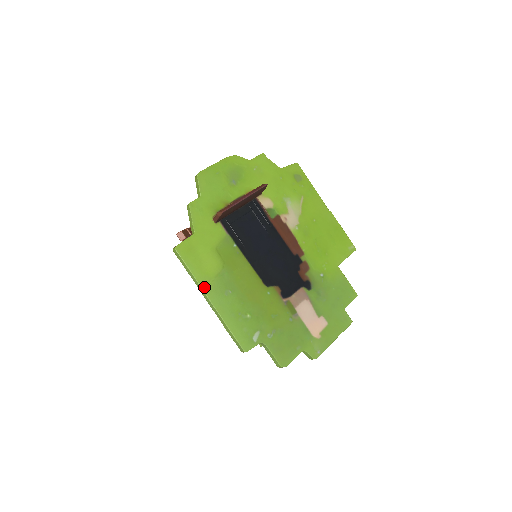
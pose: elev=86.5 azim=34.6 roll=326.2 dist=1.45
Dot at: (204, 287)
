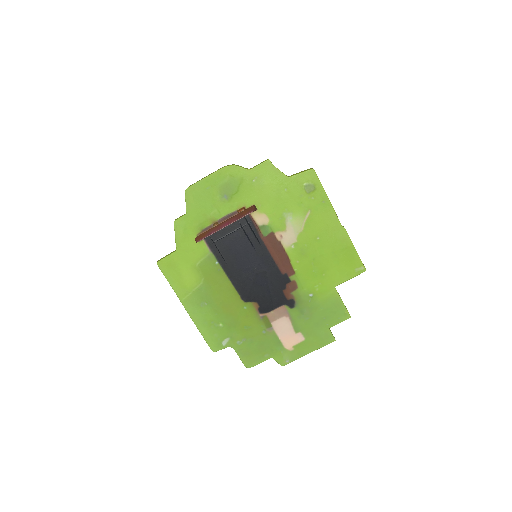
Dot at: (181, 298)
